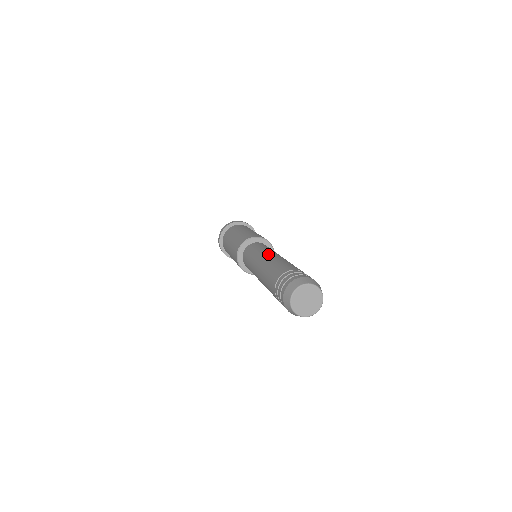
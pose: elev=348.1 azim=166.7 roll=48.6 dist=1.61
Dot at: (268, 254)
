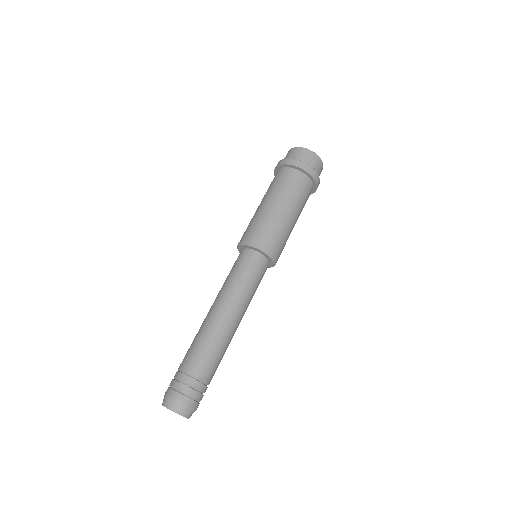
Dot at: (213, 305)
